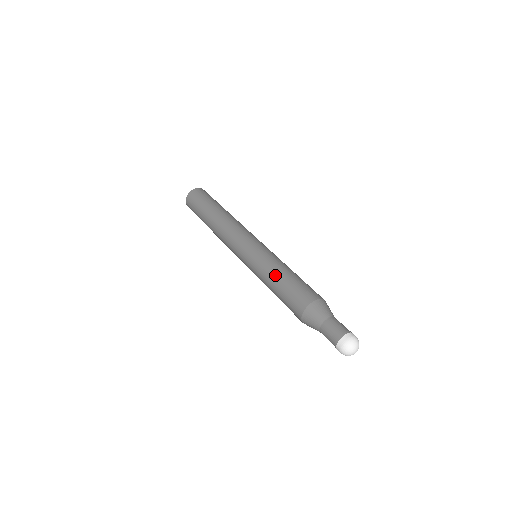
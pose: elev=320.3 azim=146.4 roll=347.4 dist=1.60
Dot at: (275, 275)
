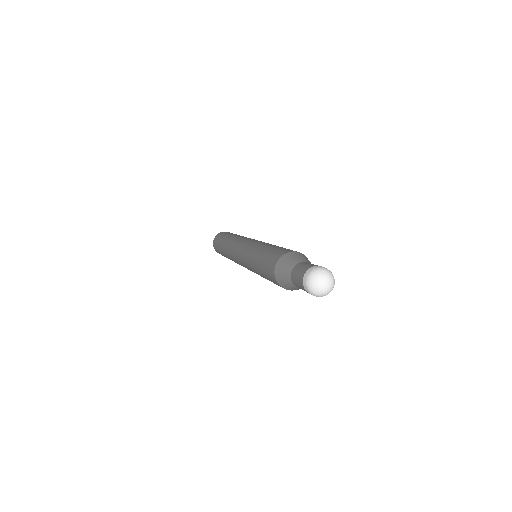
Dot at: (260, 250)
